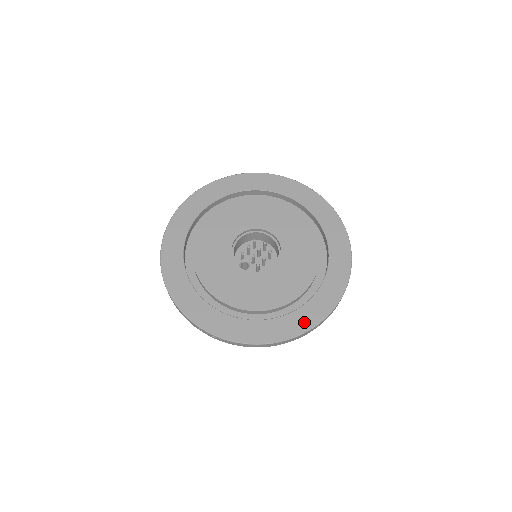
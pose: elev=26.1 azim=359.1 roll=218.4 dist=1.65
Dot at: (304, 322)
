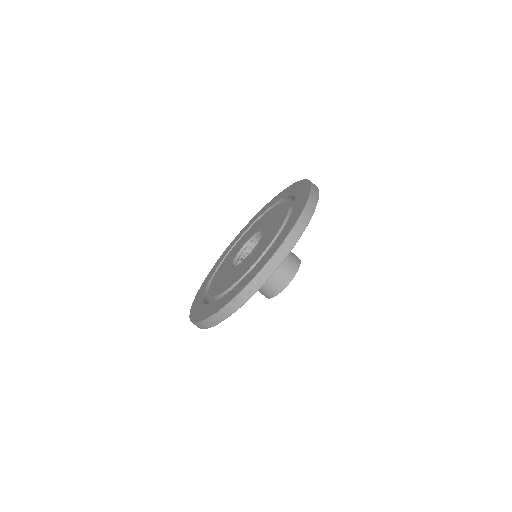
Dot at: (225, 301)
